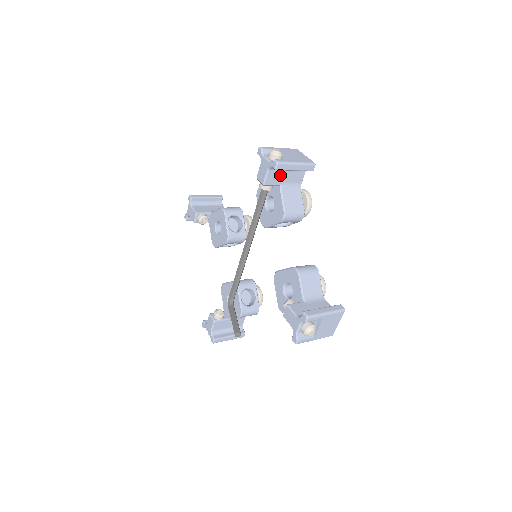
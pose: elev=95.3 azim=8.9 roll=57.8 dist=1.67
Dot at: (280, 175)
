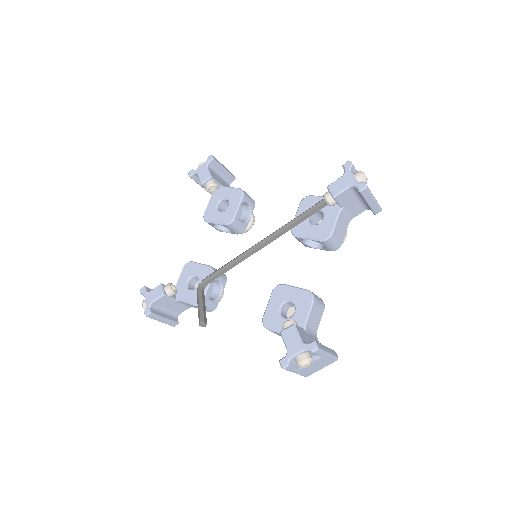
Dot at: (350, 198)
